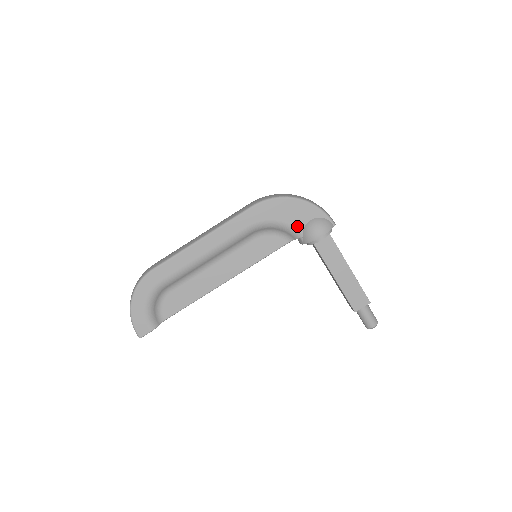
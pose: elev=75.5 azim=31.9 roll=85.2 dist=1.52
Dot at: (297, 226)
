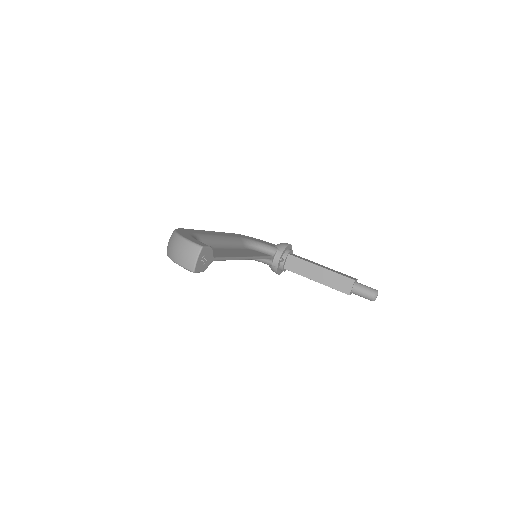
Dot at: (270, 245)
